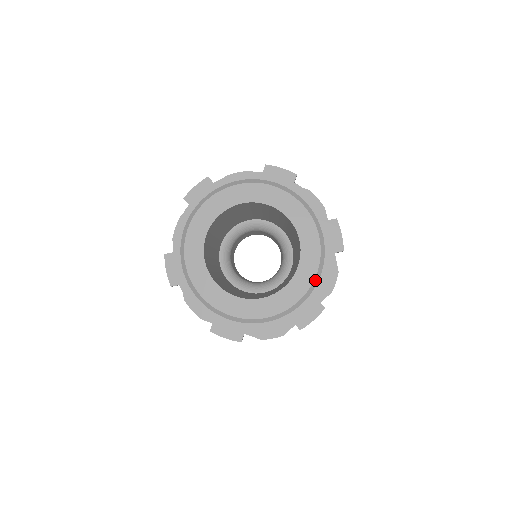
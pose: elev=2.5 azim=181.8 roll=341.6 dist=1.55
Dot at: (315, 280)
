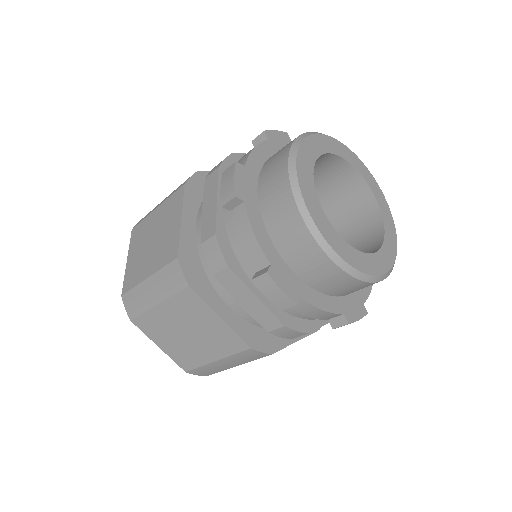
Dot at: occluded
